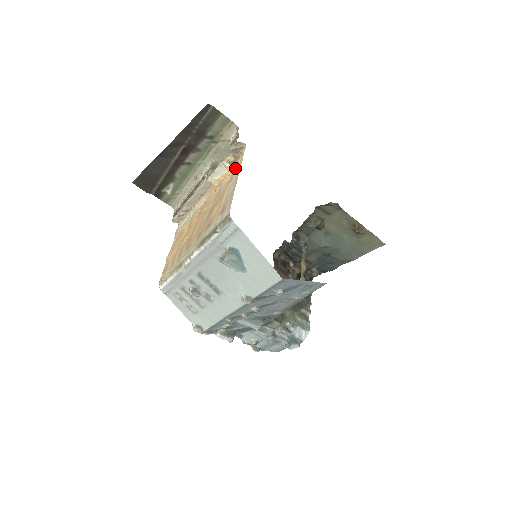
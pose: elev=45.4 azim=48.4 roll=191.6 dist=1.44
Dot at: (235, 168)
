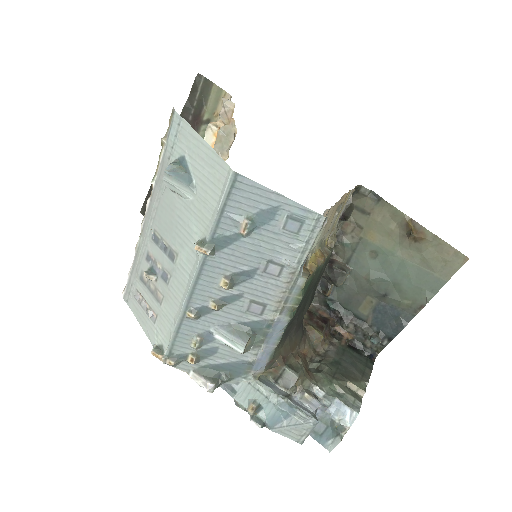
Dot at: occluded
